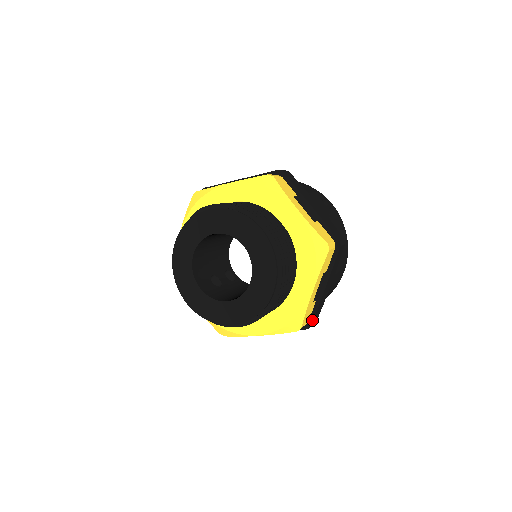
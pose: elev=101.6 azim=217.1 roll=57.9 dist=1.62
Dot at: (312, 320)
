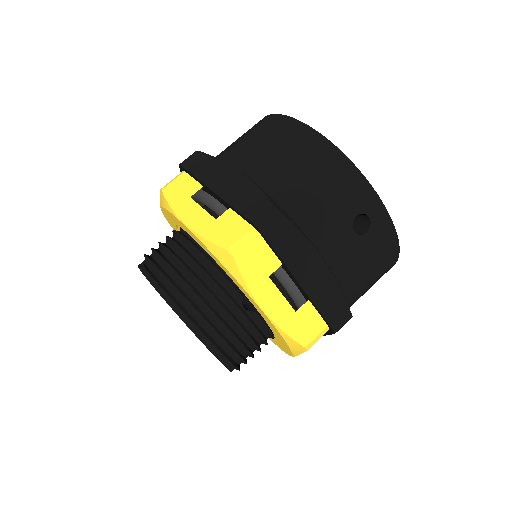
Dot at: occluded
